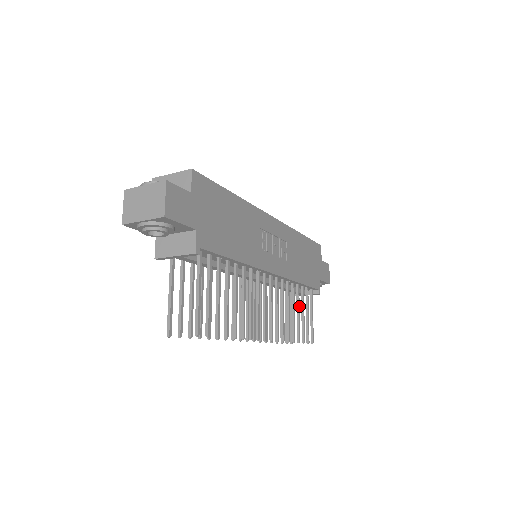
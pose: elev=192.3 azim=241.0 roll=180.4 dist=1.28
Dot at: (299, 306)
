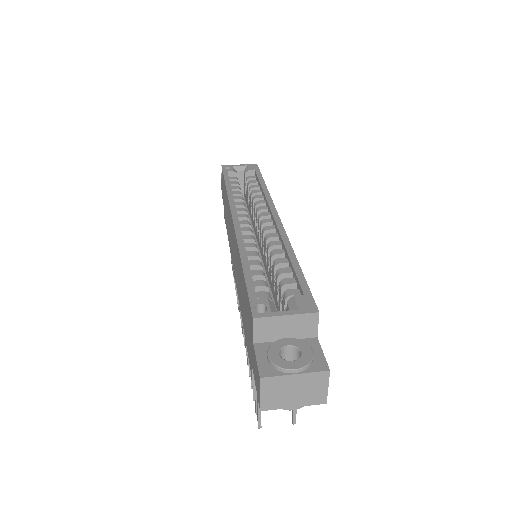
Dot at: occluded
